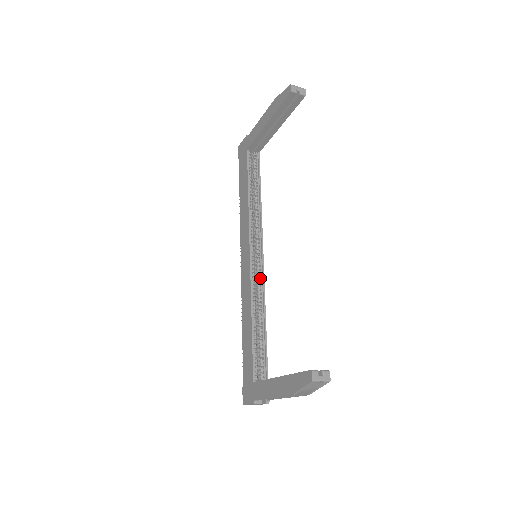
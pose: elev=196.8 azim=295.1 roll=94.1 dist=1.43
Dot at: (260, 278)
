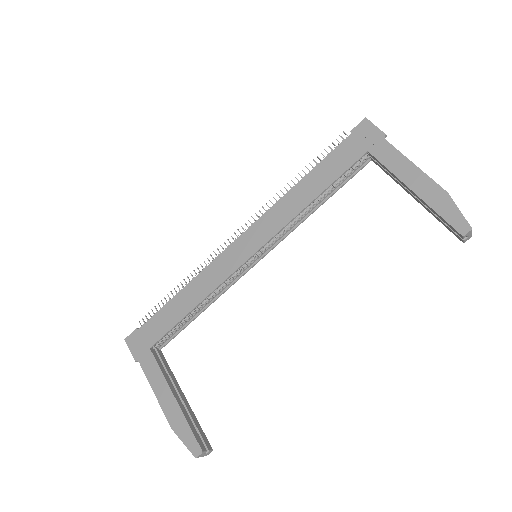
Dot at: (238, 274)
